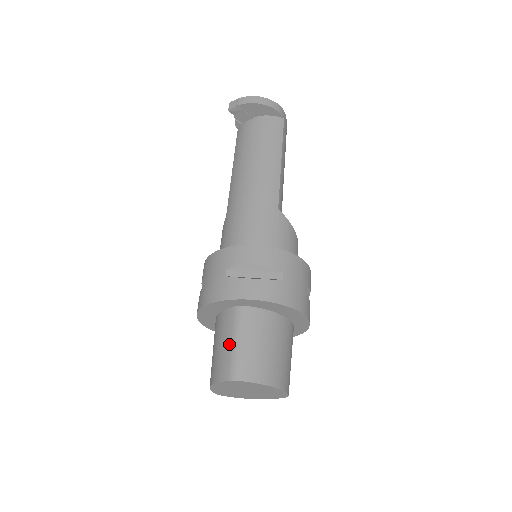
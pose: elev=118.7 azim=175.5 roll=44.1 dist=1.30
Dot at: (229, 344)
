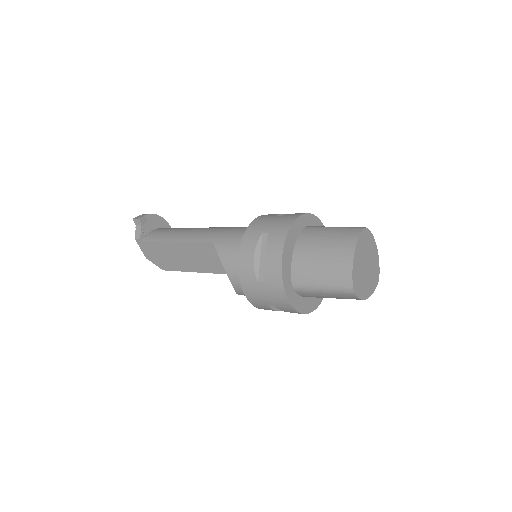
Dot at: (333, 229)
